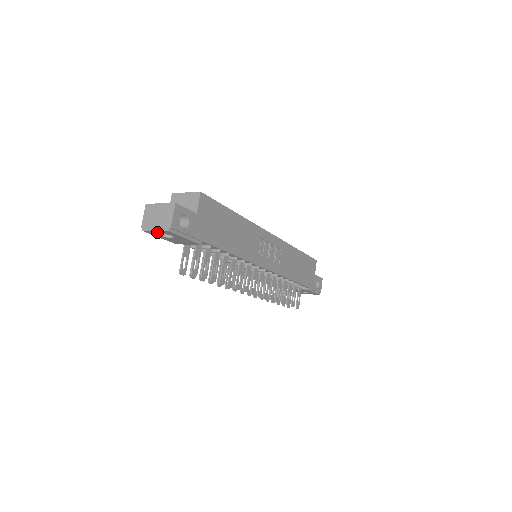
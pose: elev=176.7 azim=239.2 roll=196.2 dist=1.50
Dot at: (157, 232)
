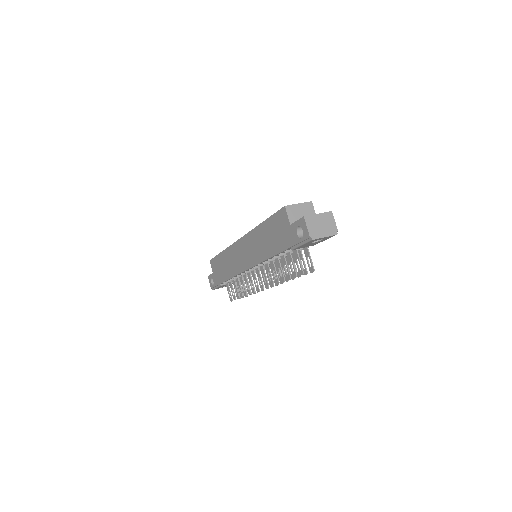
Dot at: (322, 238)
